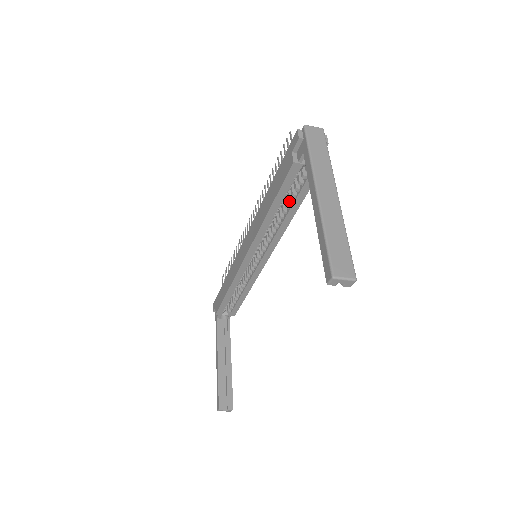
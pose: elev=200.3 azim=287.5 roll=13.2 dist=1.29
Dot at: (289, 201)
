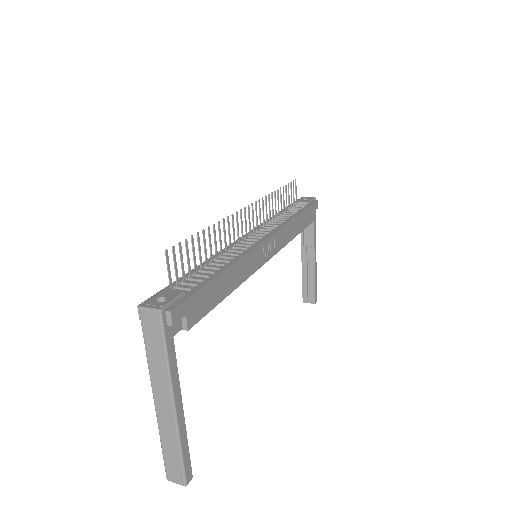
Dot at: occluded
